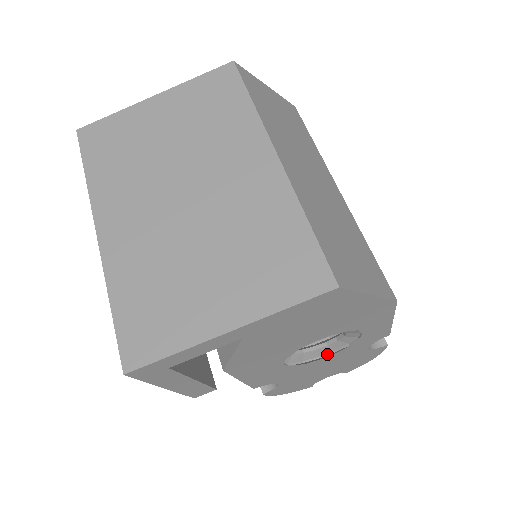
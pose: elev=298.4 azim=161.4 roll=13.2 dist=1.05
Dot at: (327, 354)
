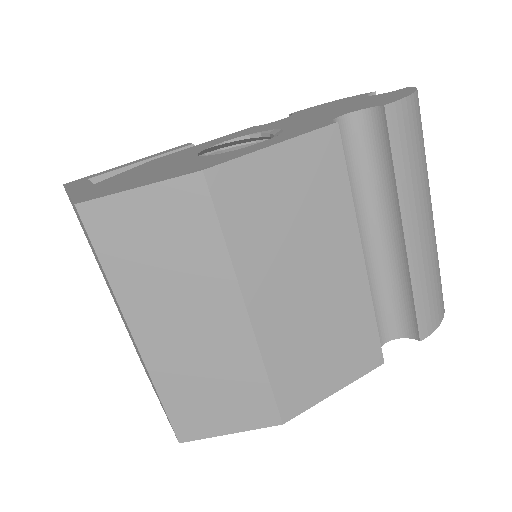
Dot at: occluded
